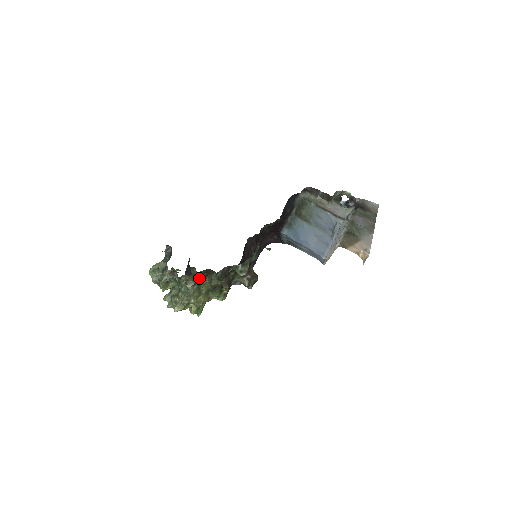
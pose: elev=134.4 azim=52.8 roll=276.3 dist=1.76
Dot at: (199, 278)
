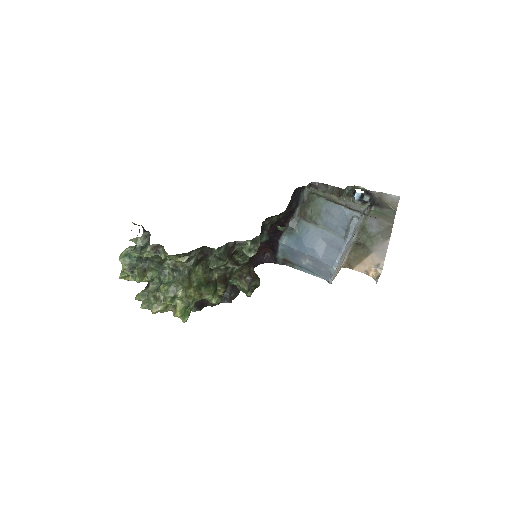
Dot at: (191, 260)
